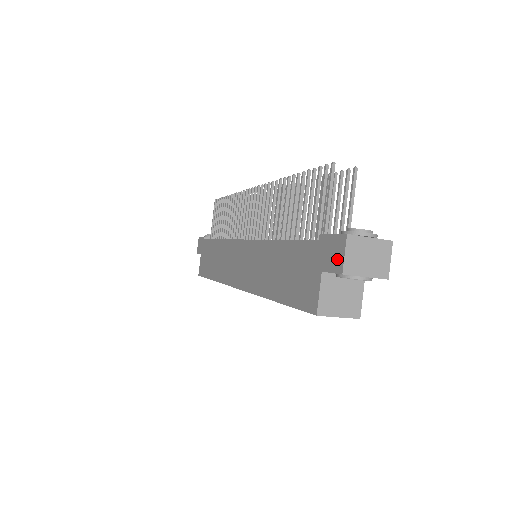
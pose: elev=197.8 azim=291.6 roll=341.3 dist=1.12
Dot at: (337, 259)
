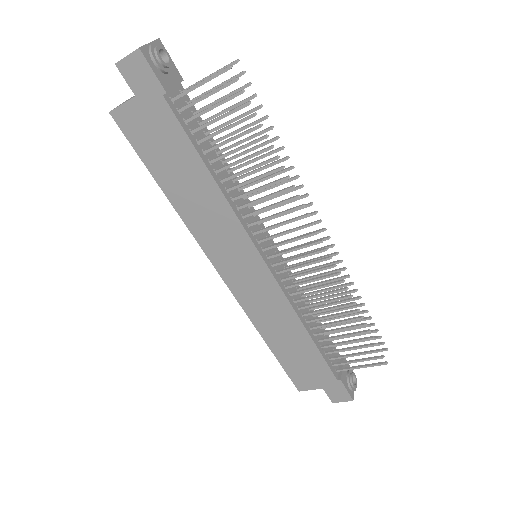
Dot at: (337, 398)
